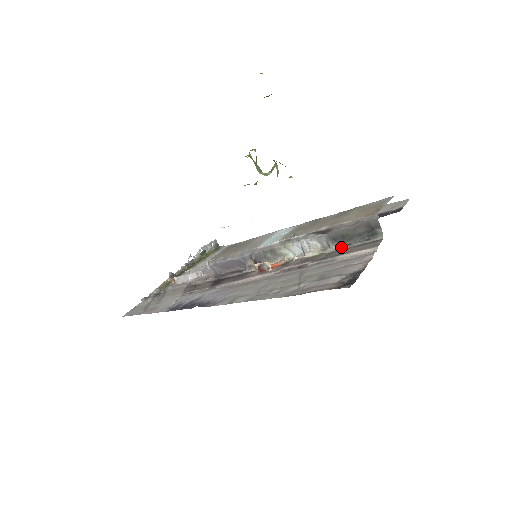
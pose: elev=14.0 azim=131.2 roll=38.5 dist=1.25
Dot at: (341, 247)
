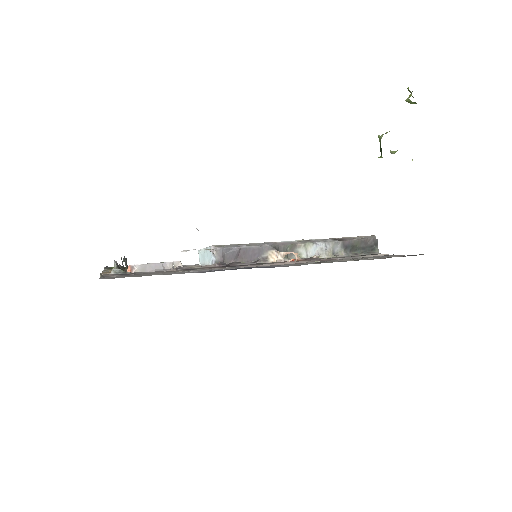
Dot at: (350, 255)
